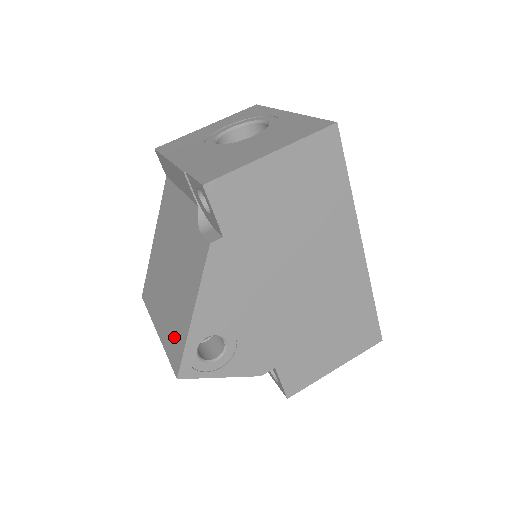
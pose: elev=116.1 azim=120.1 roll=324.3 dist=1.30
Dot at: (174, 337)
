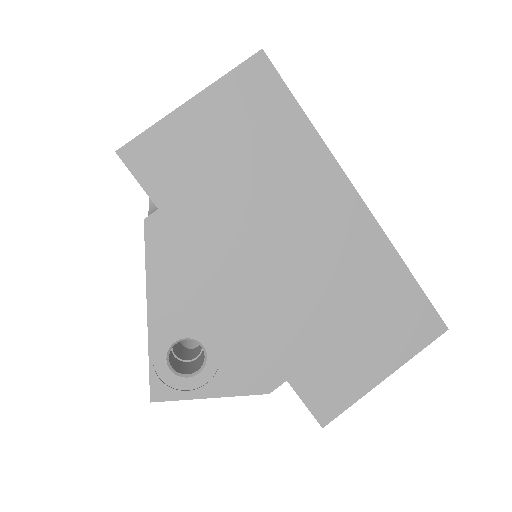
Dot at: occluded
